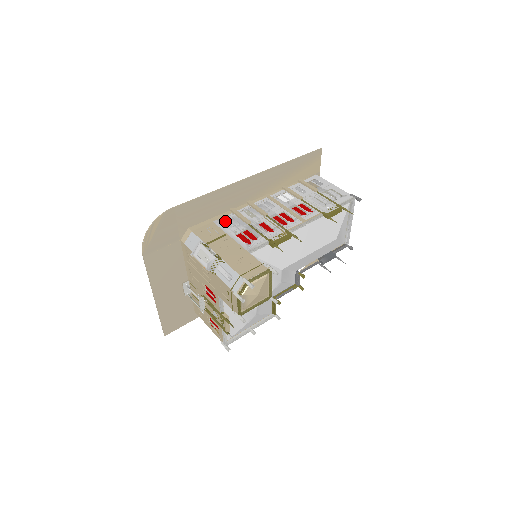
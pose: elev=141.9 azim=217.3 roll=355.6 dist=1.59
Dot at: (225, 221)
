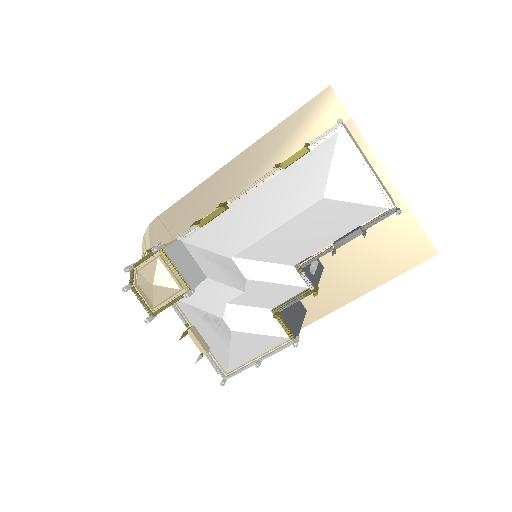
Dot at: occluded
